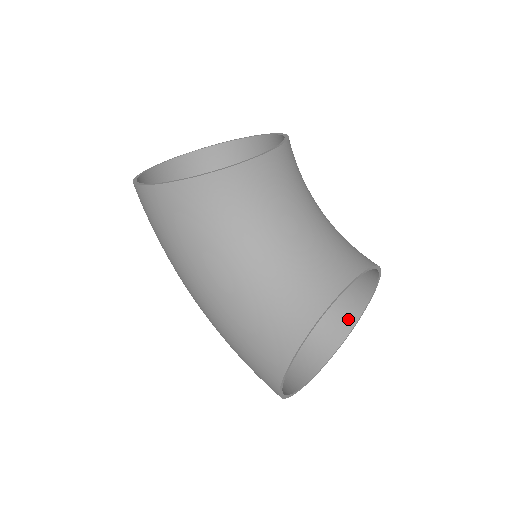
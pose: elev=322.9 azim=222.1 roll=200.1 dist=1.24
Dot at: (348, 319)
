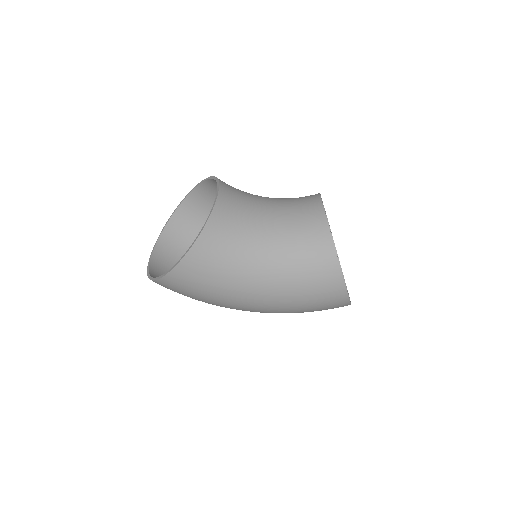
Dot at: occluded
